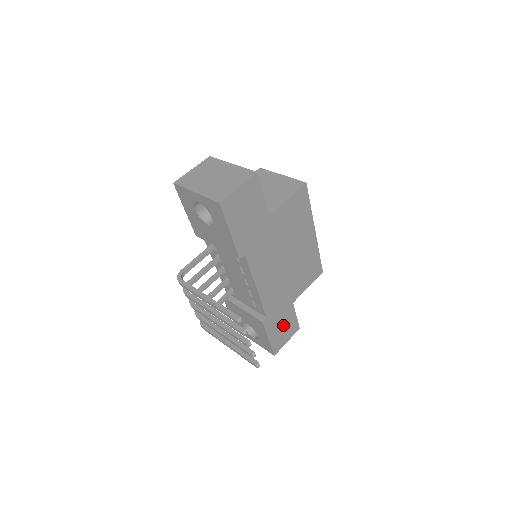
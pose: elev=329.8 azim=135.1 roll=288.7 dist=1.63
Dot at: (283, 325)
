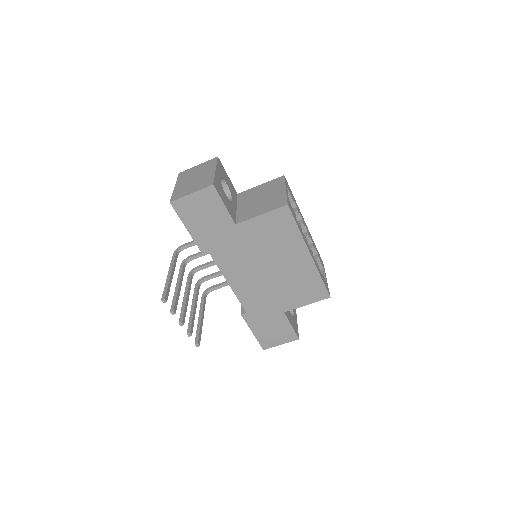
Dot at: (272, 327)
